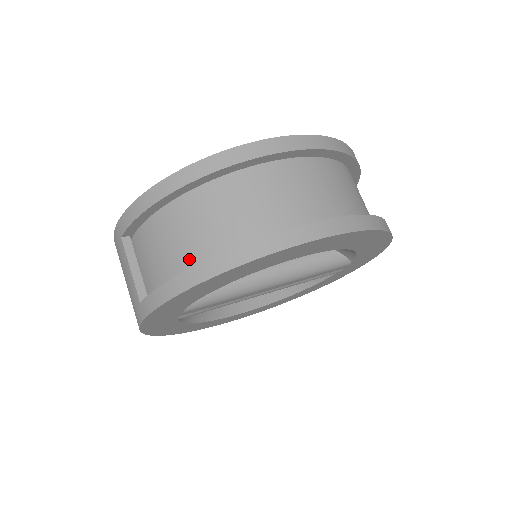
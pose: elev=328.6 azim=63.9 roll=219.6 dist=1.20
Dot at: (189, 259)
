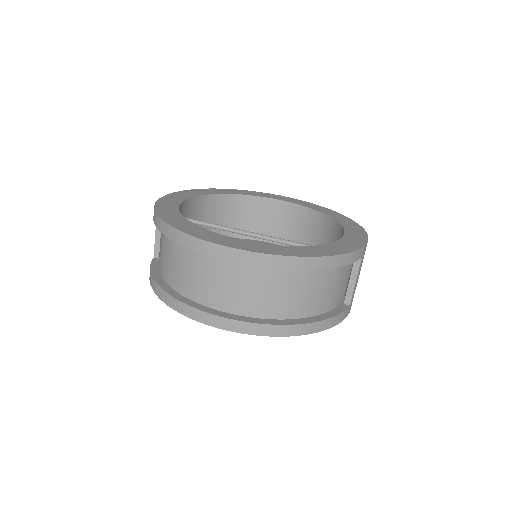
Dot at: (164, 271)
